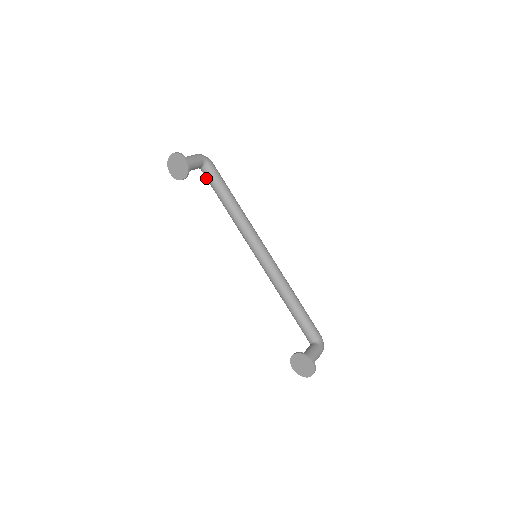
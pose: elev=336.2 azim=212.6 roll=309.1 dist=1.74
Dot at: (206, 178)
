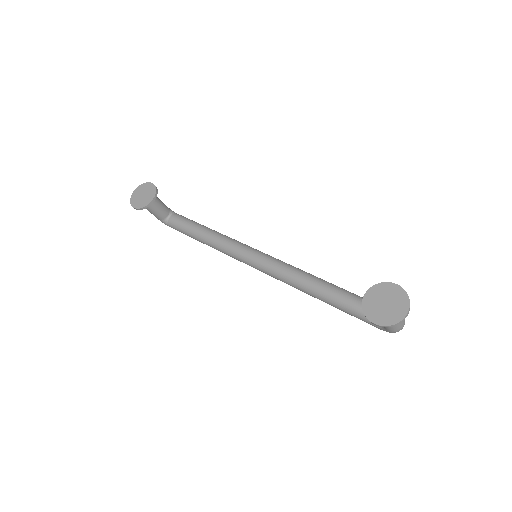
Dot at: (175, 226)
